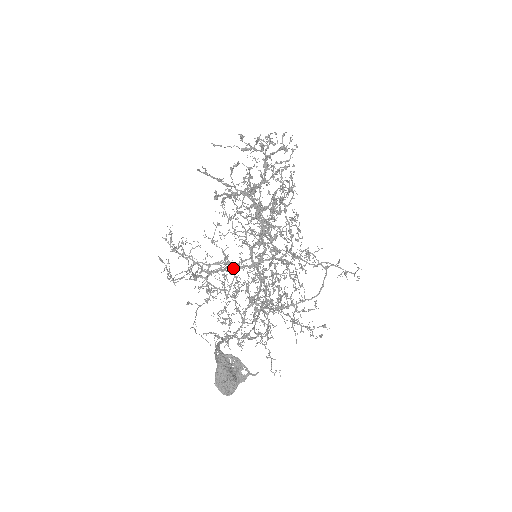
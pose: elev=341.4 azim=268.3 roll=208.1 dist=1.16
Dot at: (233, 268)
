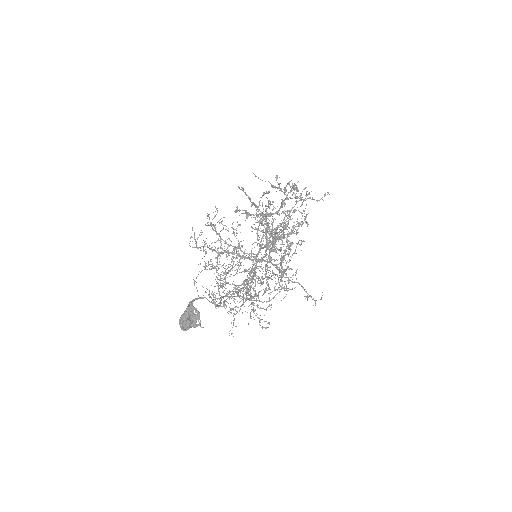
Dot at: (233, 257)
